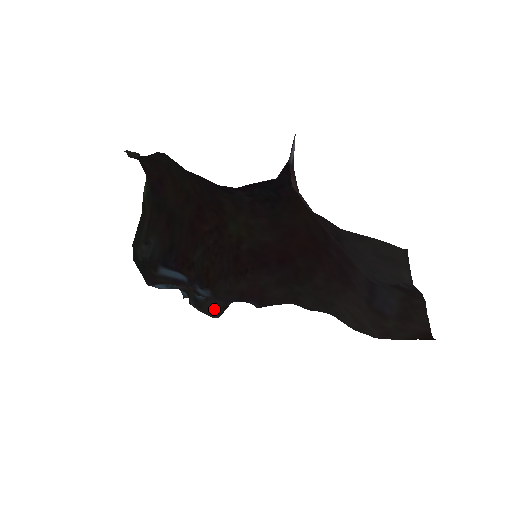
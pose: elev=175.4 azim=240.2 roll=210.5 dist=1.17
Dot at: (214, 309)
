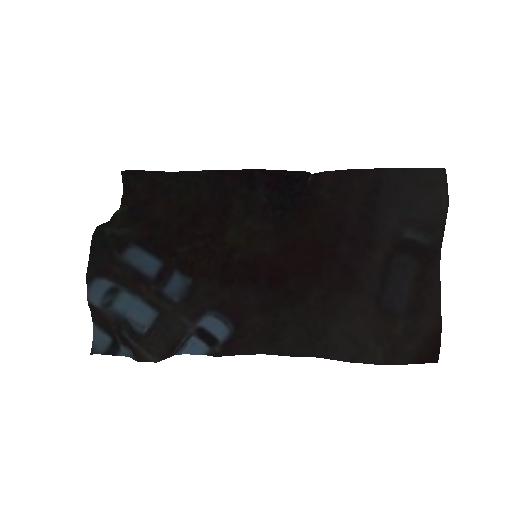
Dot at: (157, 345)
